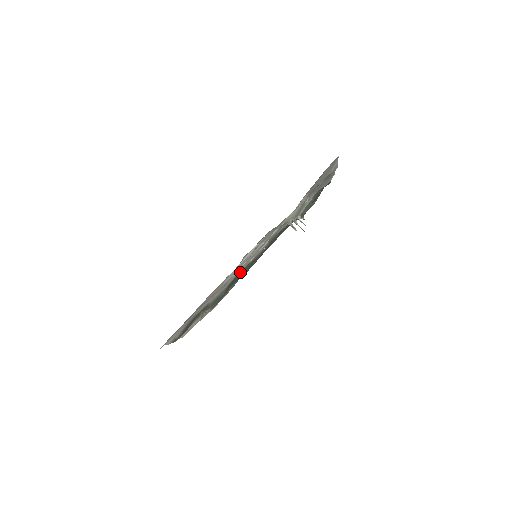
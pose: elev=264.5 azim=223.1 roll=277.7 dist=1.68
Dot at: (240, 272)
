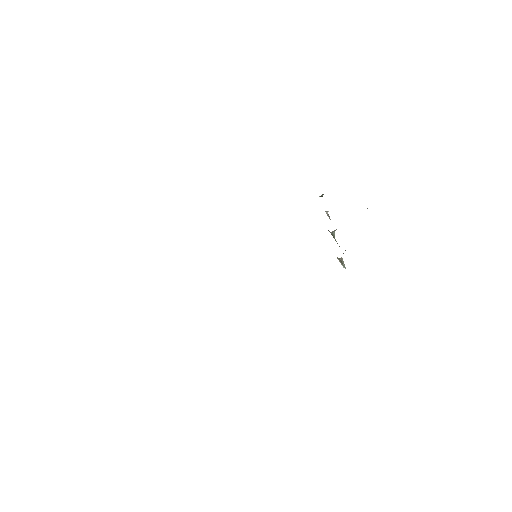
Dot at: occluded
